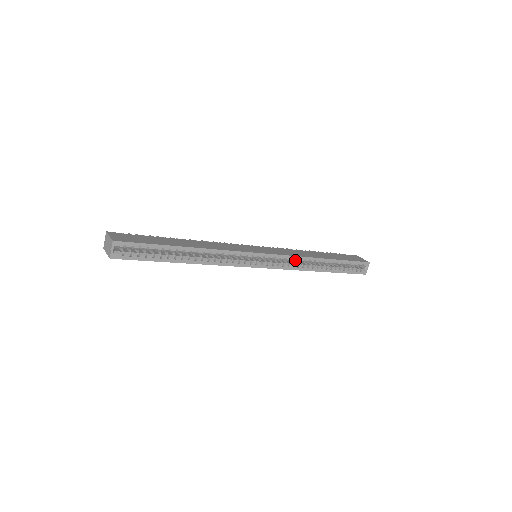
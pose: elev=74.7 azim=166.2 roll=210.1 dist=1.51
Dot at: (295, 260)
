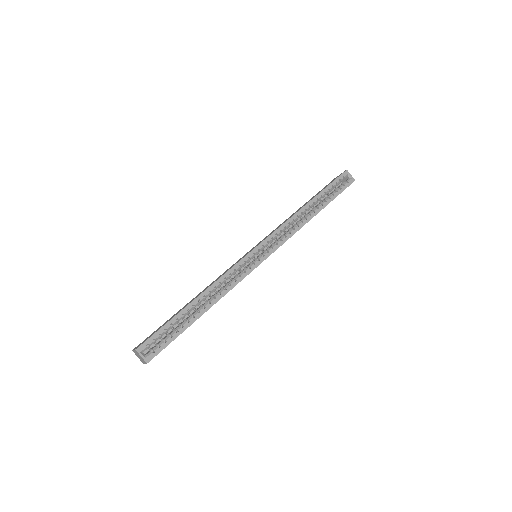
Dot at: (286, 228)
